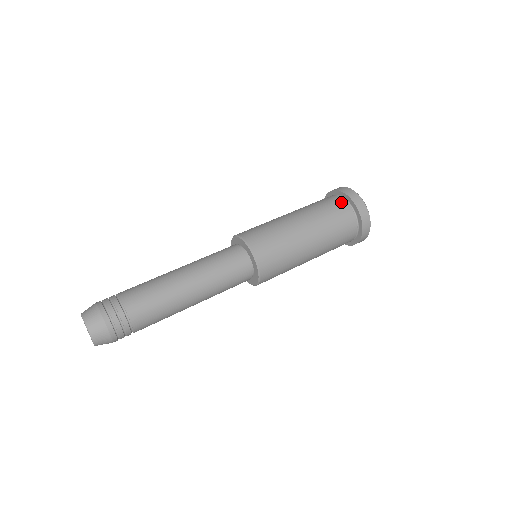
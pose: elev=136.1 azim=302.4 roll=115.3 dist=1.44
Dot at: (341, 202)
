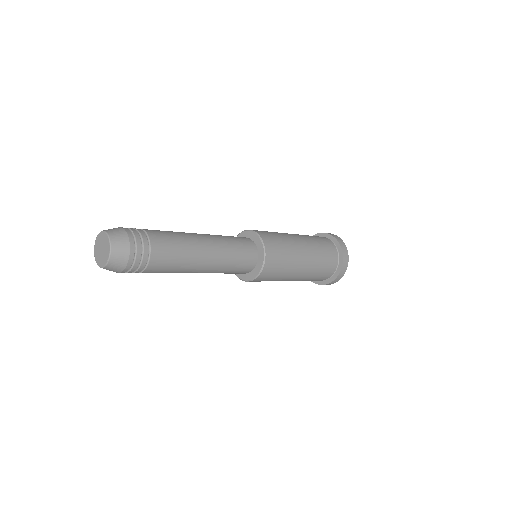
Dot at: (332, 245)
